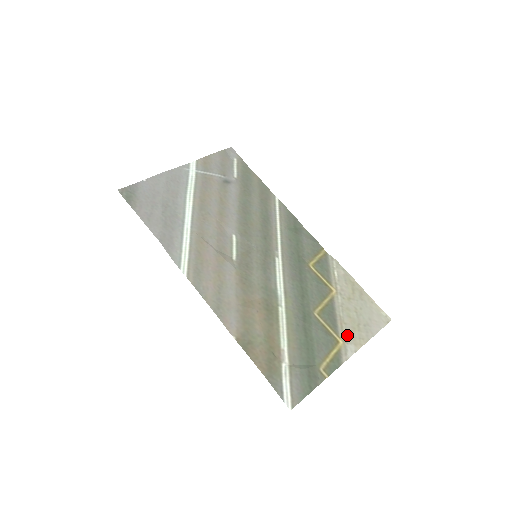
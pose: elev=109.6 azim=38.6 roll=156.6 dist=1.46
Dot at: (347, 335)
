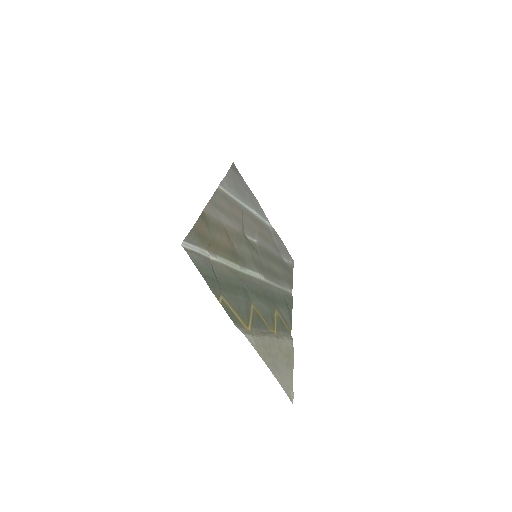
Dot at: (258, 337)
